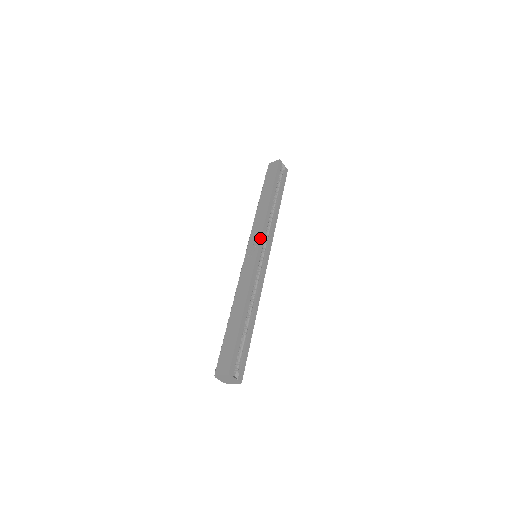
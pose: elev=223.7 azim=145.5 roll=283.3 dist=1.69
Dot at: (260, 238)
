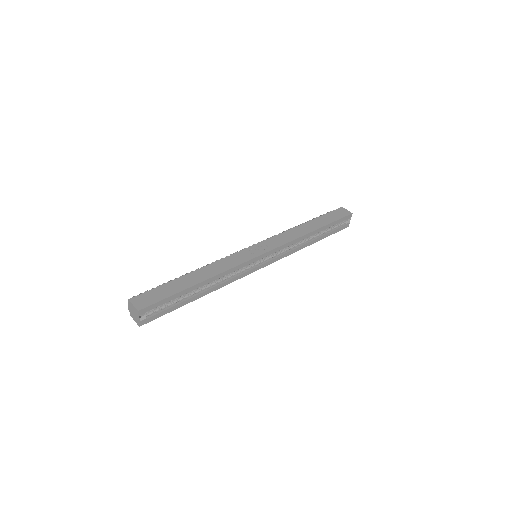
Dot at: (273, 248)
